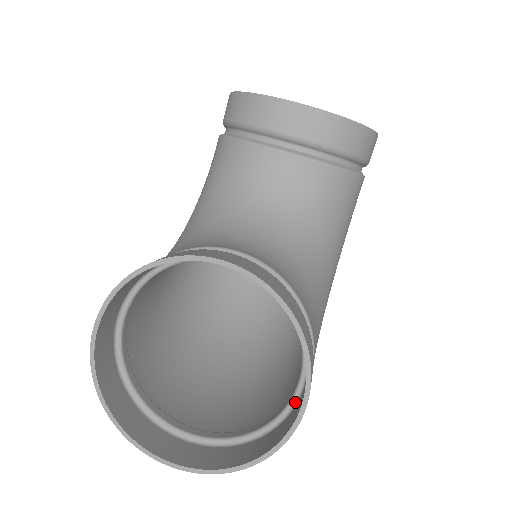
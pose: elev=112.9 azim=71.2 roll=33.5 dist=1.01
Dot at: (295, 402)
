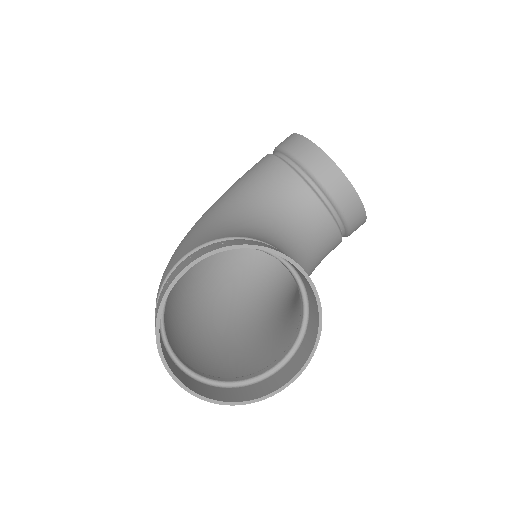
Dot at: (270, 374)
